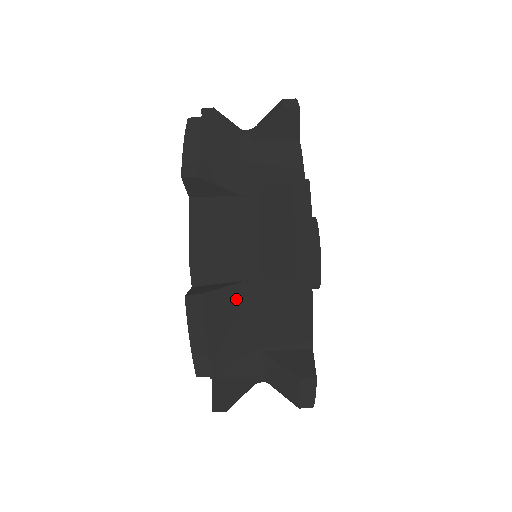
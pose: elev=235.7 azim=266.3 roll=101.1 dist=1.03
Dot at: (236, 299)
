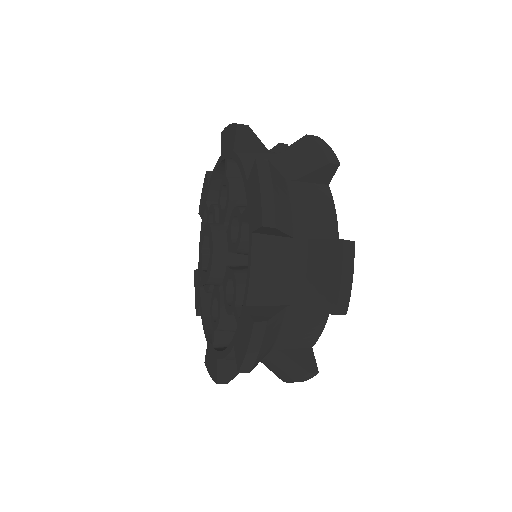
Dot at: (280, 319)
